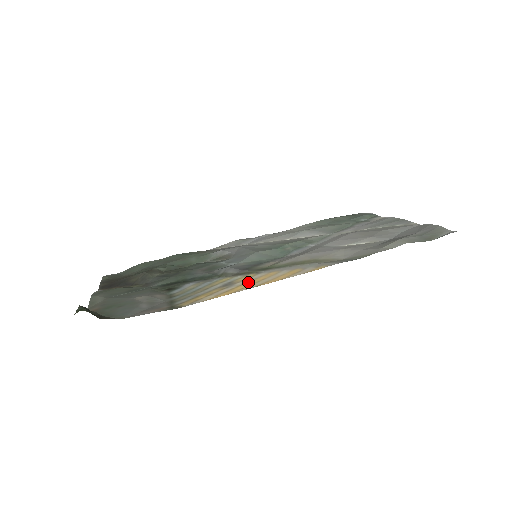
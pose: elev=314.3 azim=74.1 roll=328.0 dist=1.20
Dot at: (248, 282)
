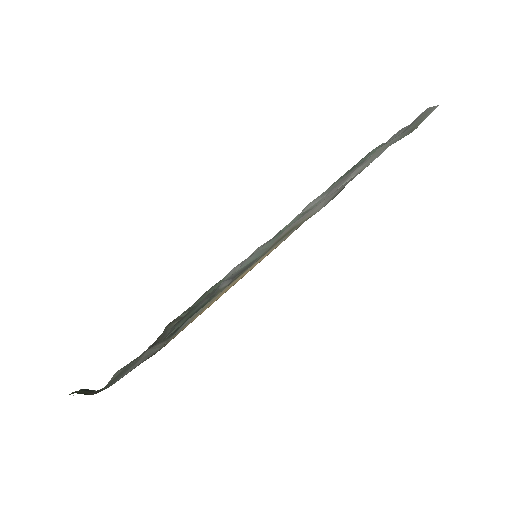
Dot at: (227, 288)
